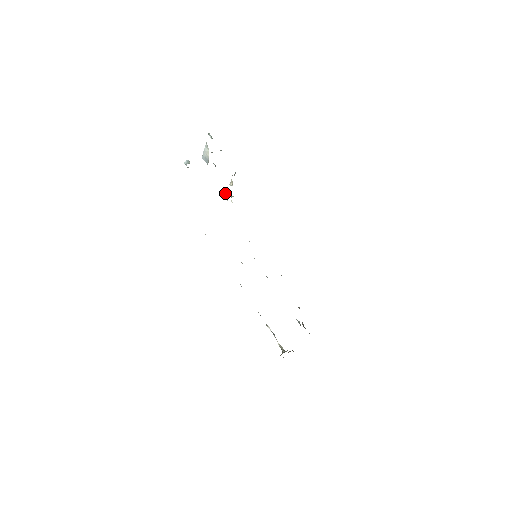
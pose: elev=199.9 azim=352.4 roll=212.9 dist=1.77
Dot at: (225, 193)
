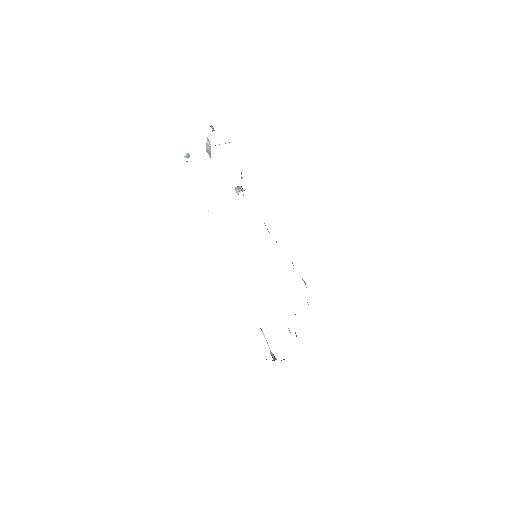
Dot at: (236, 187)
